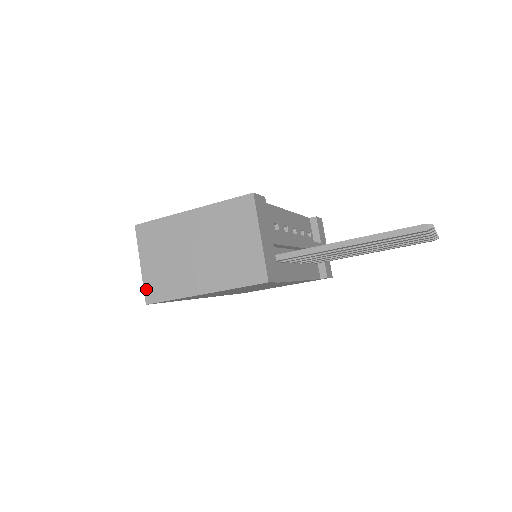
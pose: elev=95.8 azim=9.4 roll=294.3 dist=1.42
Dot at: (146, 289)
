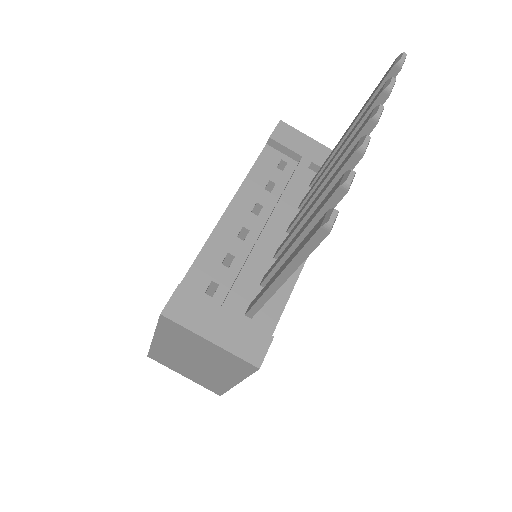
Dot at: (207, 388)
